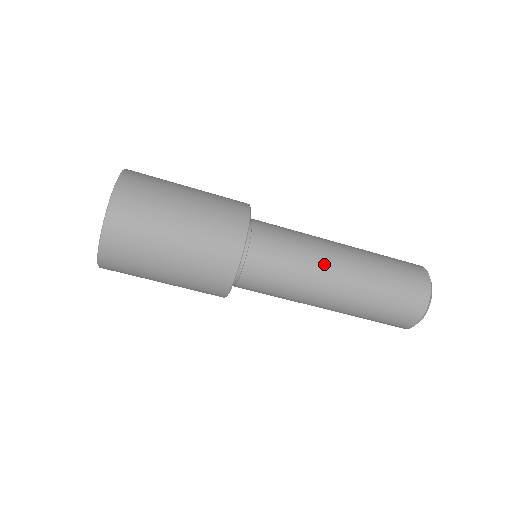
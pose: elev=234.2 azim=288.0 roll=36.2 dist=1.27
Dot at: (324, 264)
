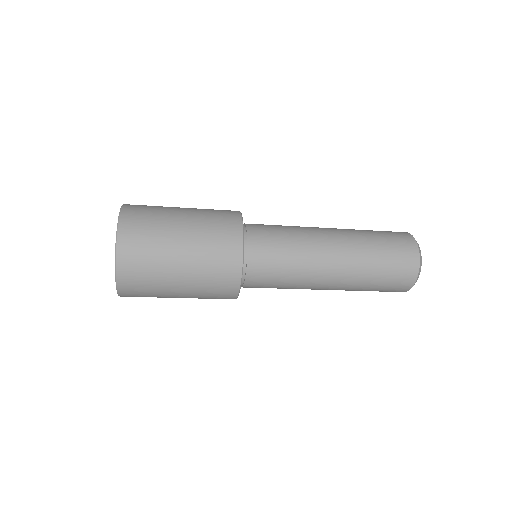
Dot at: (318, 253)
